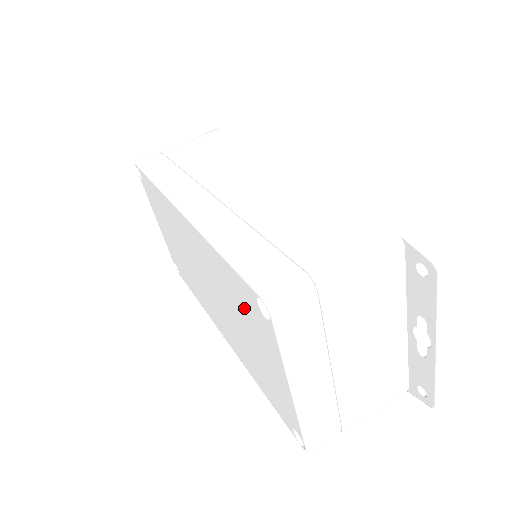
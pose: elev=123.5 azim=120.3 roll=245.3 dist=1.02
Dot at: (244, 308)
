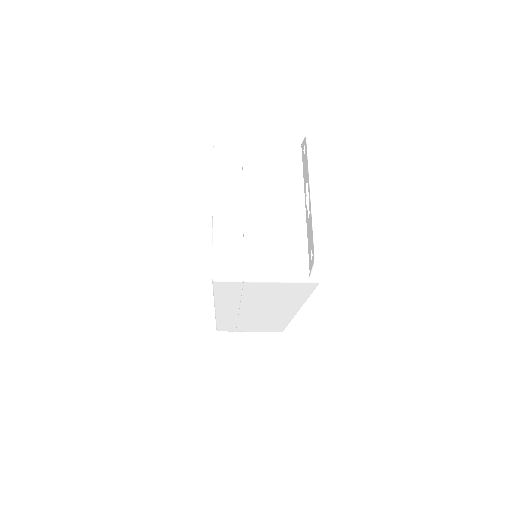
Dot at: occluded
